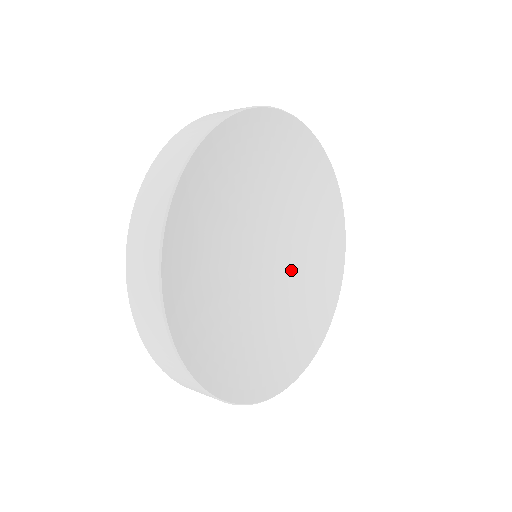
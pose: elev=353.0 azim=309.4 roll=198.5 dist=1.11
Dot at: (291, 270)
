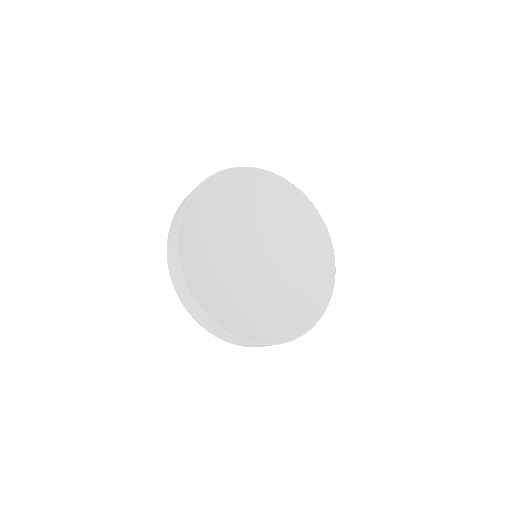
Dot at: (282, 242)
